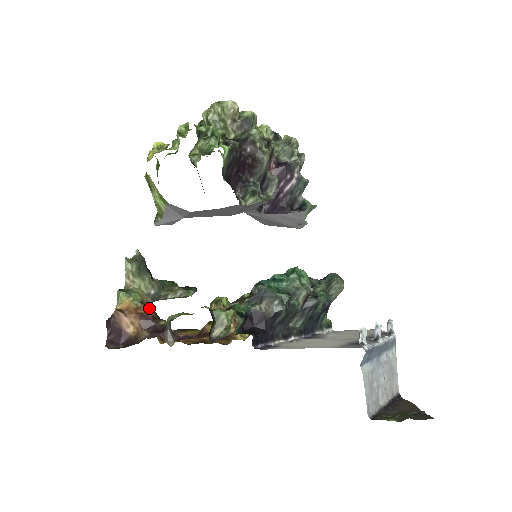
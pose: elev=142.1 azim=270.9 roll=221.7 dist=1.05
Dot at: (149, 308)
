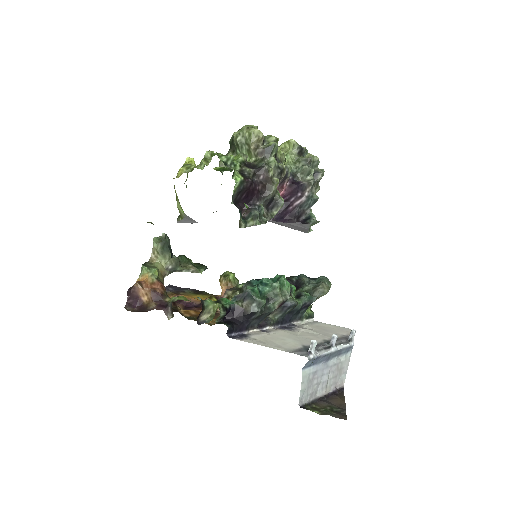
Dot at: (161, 285)
